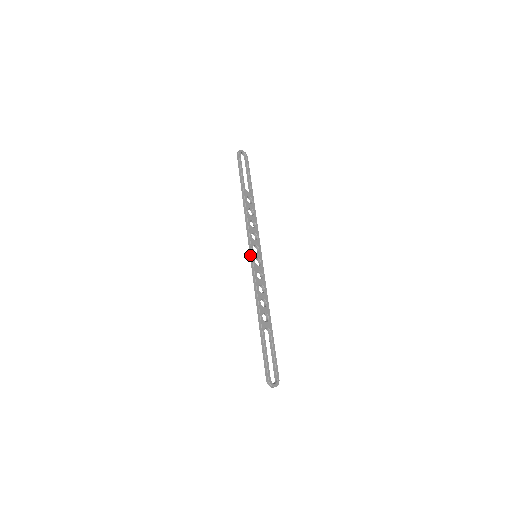
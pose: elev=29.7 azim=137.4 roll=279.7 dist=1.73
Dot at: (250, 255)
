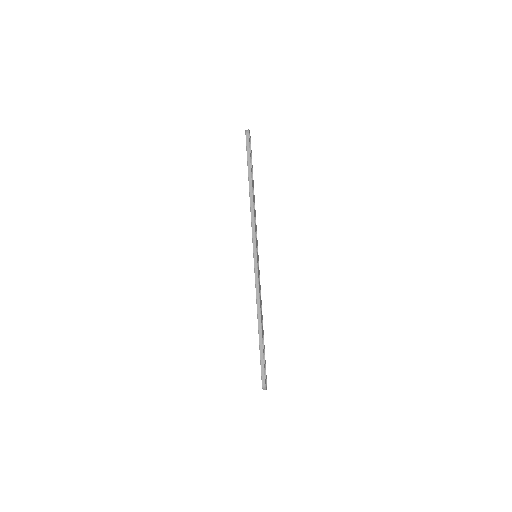
Dot at: (254, 255)
